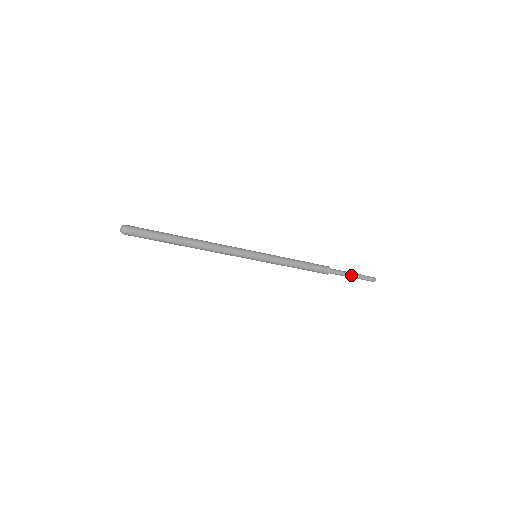
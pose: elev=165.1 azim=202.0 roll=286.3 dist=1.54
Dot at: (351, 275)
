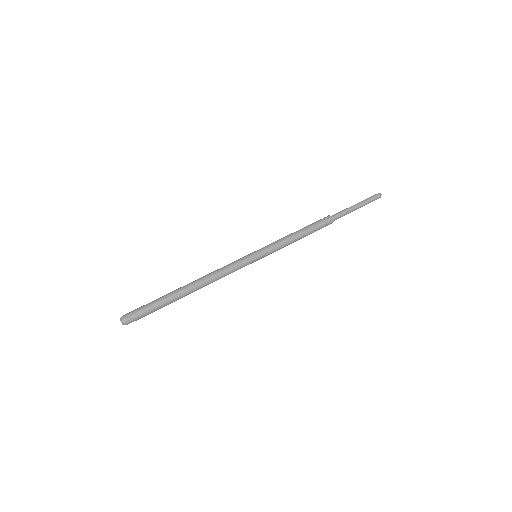
Dot at: (355, 209)
